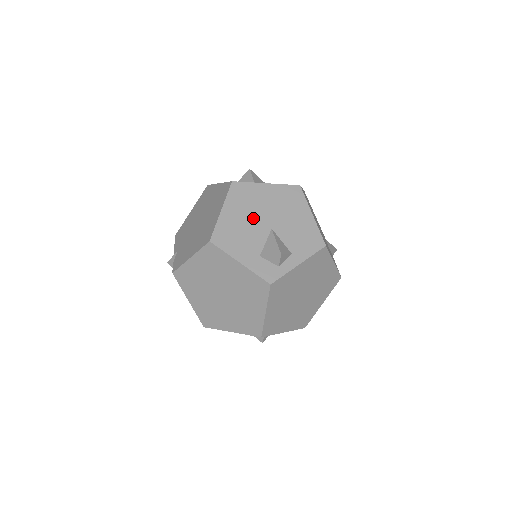
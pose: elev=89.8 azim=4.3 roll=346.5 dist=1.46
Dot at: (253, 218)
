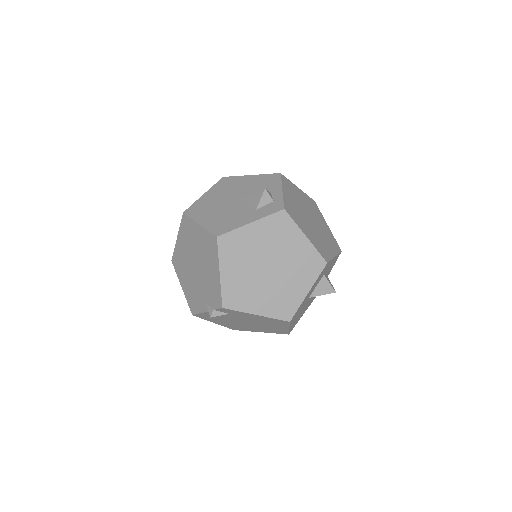
Dot at: (223, 207)
